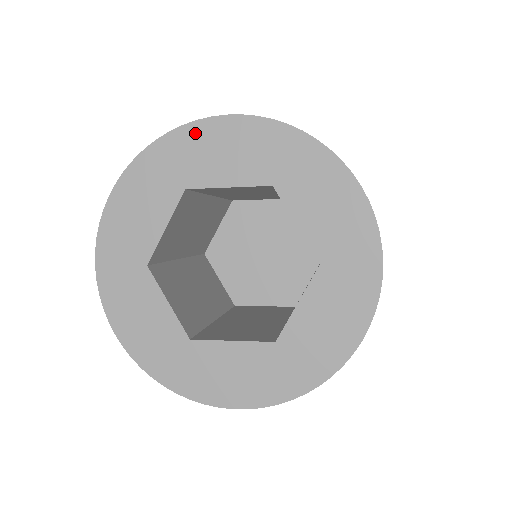
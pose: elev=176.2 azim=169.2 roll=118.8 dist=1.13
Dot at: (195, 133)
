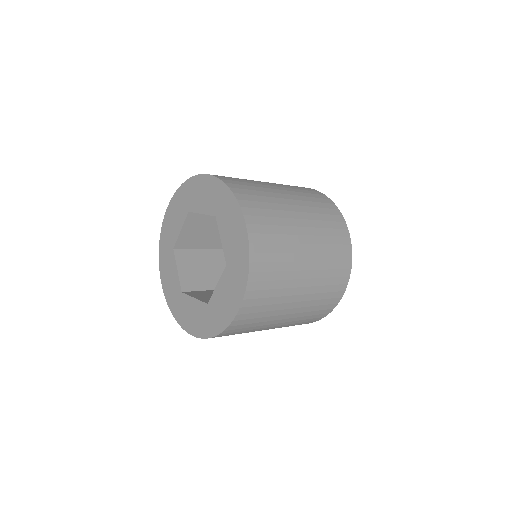
Dot at: (194, 182)
